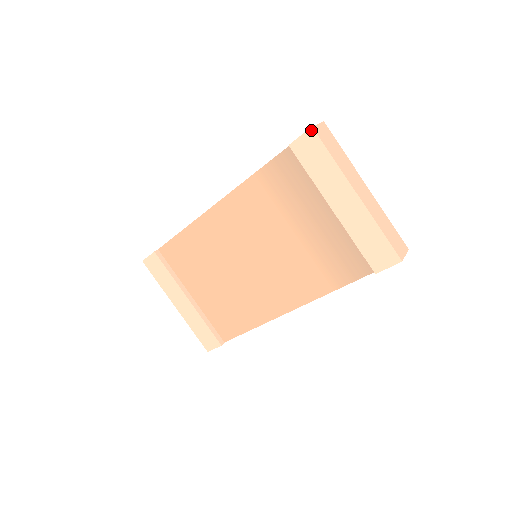
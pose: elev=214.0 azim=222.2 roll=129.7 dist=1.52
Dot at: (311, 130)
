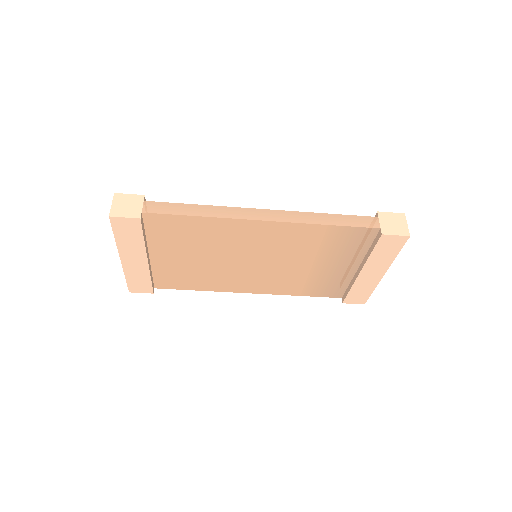
Dot at: (407, 237)
